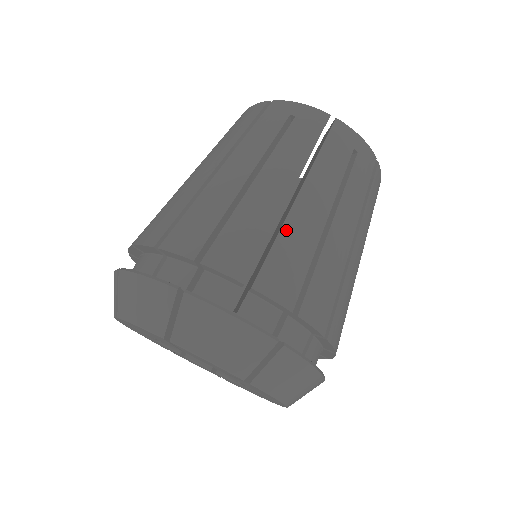
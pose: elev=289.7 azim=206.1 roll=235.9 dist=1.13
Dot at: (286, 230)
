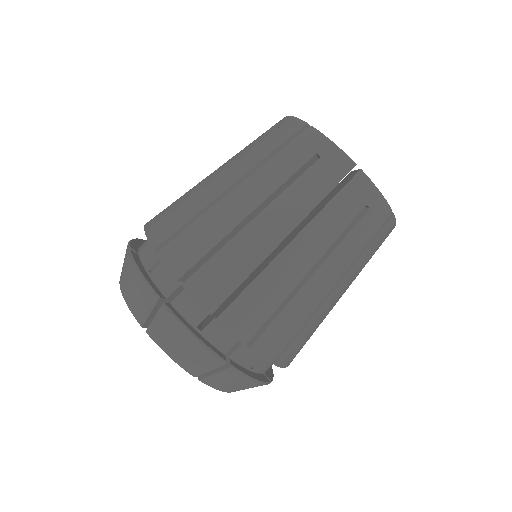
Dot at: (264, 276)
